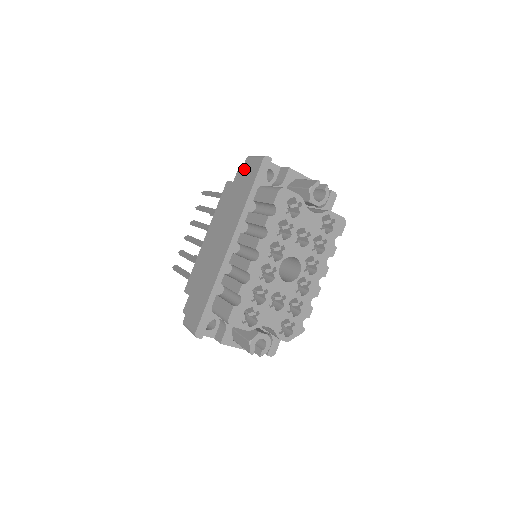
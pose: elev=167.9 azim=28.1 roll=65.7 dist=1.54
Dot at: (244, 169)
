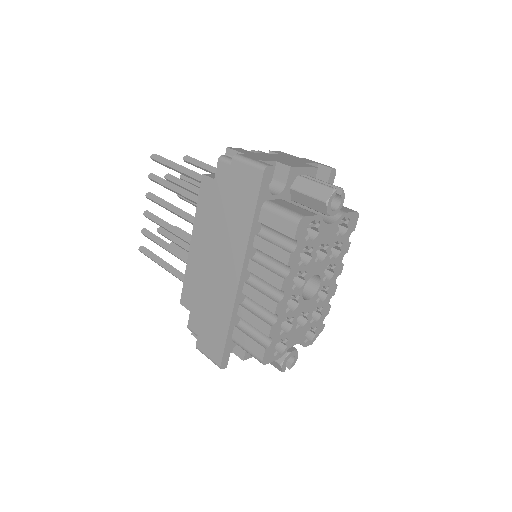
Dot at: (233, 175)
